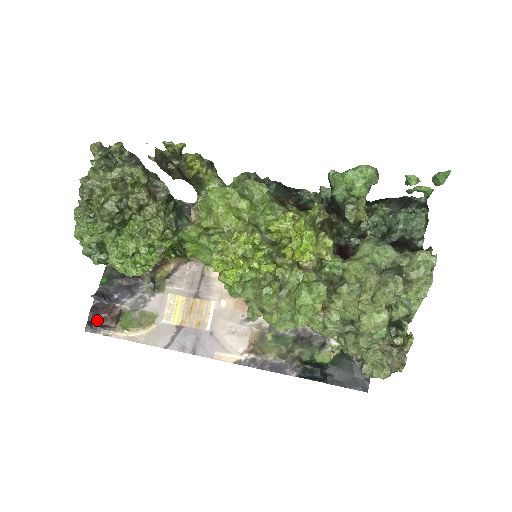
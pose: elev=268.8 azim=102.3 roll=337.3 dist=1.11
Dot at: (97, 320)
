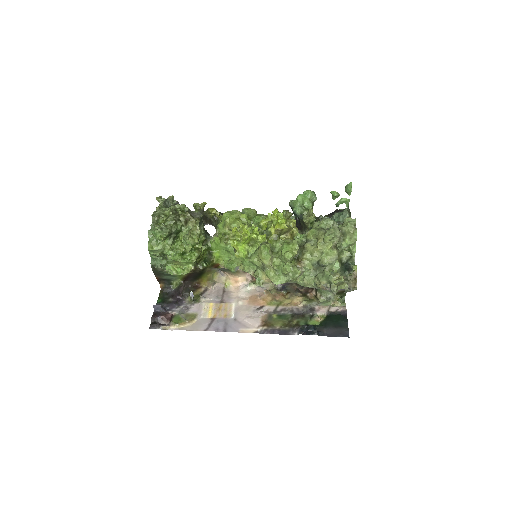
Dot at: (157, 321)
